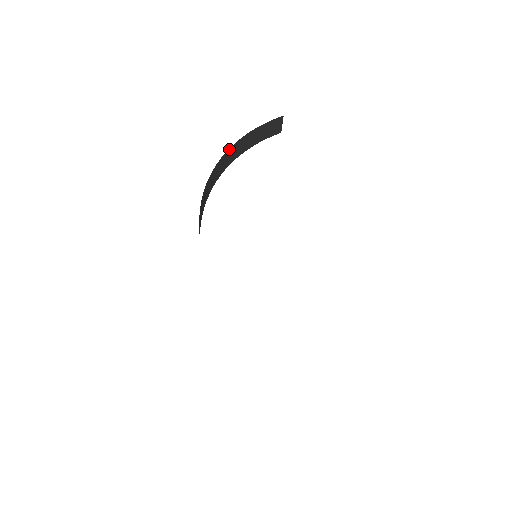
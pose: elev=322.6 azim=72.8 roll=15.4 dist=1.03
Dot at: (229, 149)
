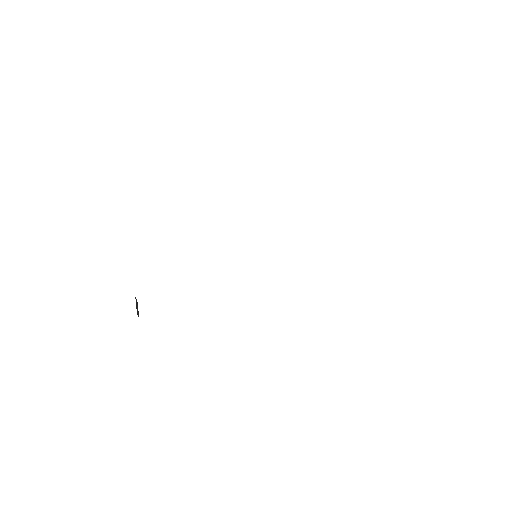
Dot at: occluded
